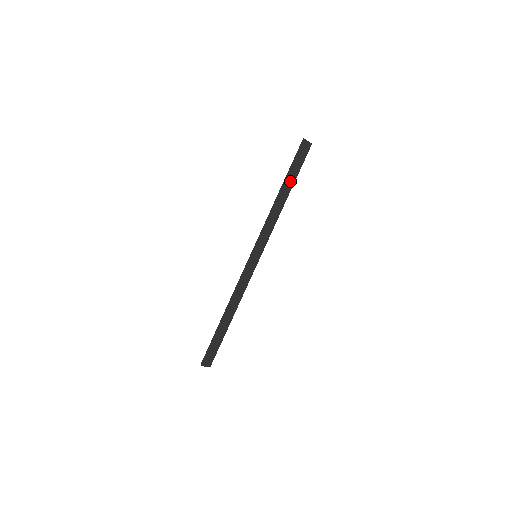
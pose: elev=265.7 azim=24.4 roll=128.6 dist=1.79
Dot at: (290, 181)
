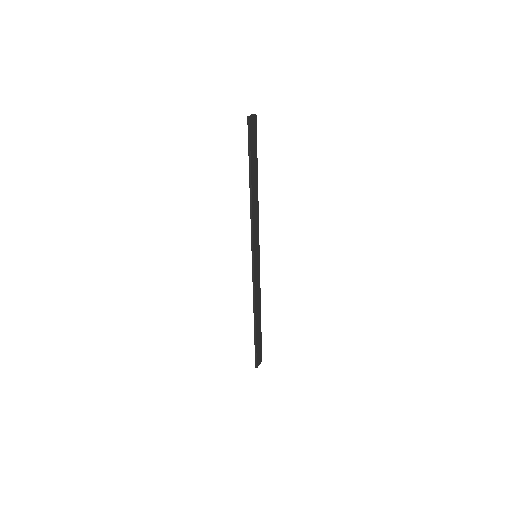
Dot at: (254, 168)
